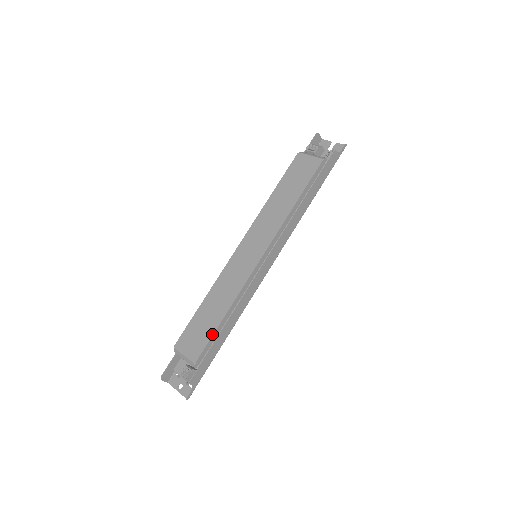
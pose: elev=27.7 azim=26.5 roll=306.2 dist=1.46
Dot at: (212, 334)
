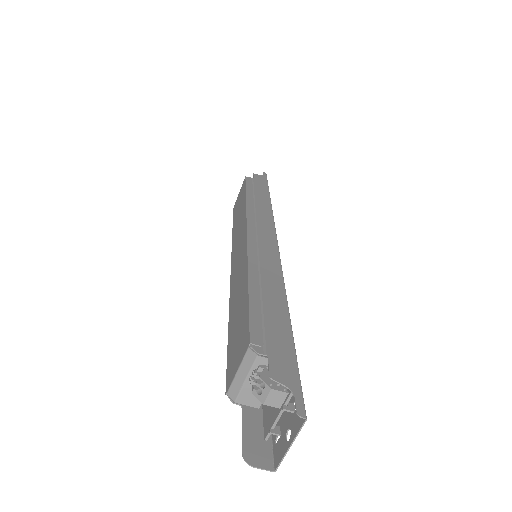
Dot at: (247, 305)
